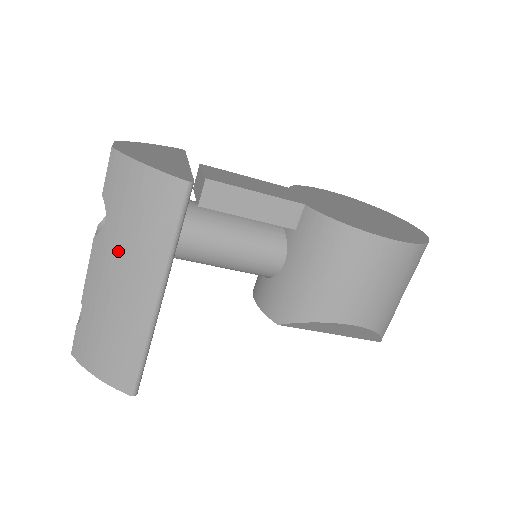
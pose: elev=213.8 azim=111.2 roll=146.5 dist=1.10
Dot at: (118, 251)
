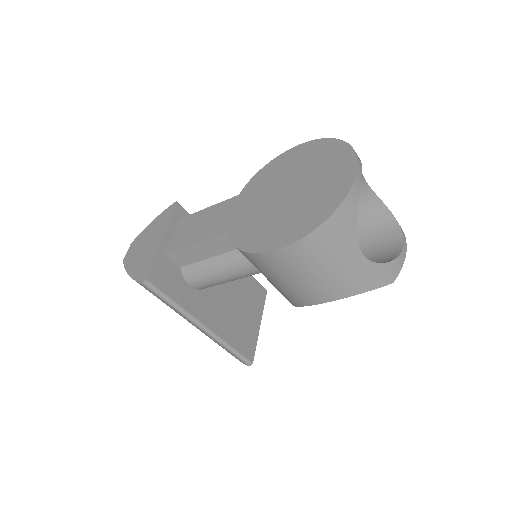
Dot at: occluded
